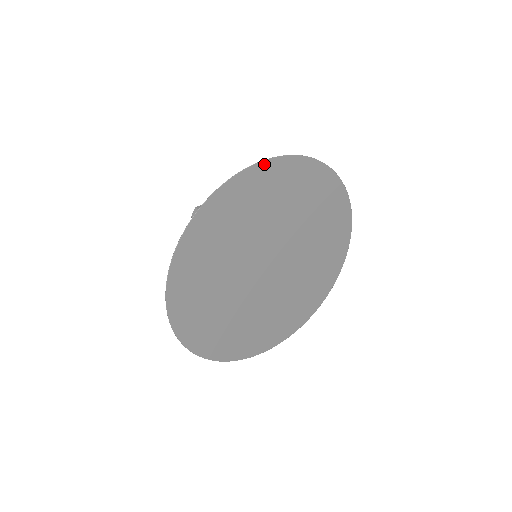
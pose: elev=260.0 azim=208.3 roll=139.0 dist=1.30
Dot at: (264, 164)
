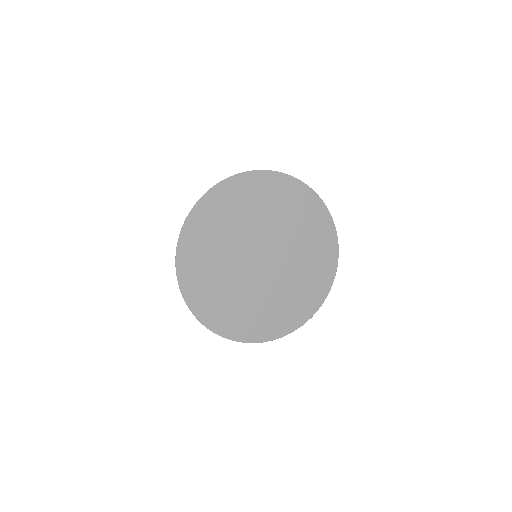
Dot at: (305, 187)
